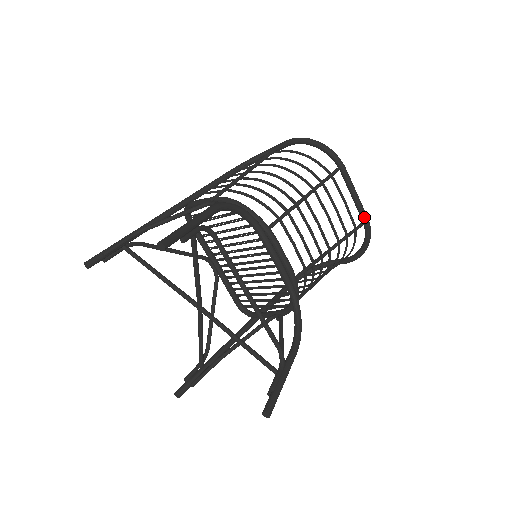
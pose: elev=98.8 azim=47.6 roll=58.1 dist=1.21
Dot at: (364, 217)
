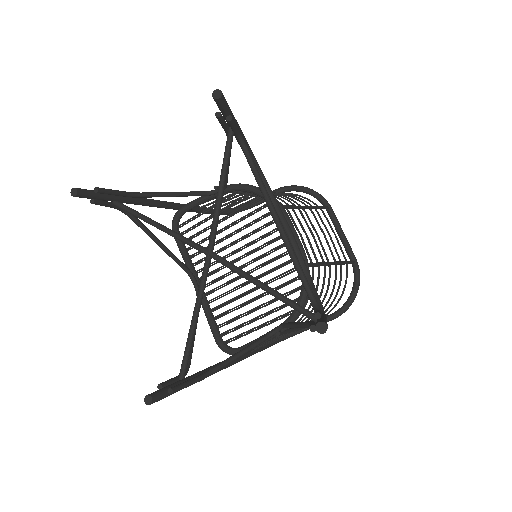
Dot at: (353, 256)
